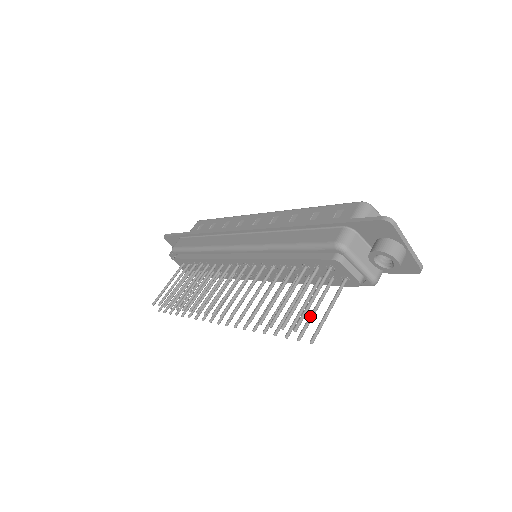
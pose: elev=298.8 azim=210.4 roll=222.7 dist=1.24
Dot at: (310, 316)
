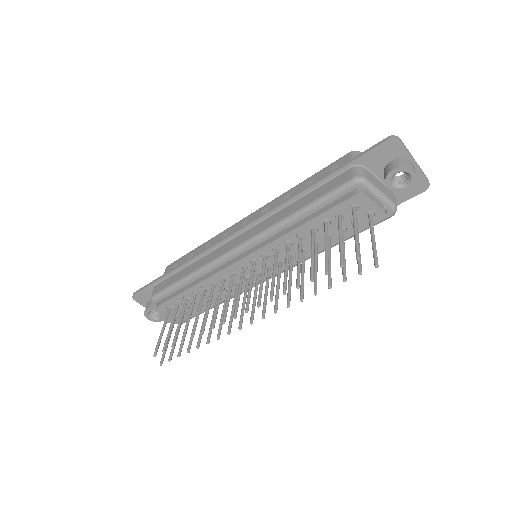
Dot at: occluded
